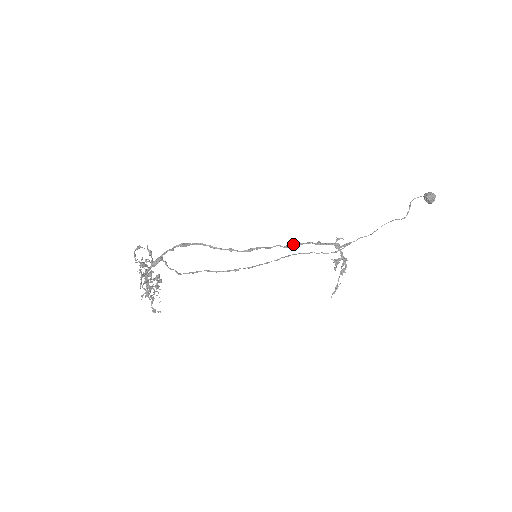
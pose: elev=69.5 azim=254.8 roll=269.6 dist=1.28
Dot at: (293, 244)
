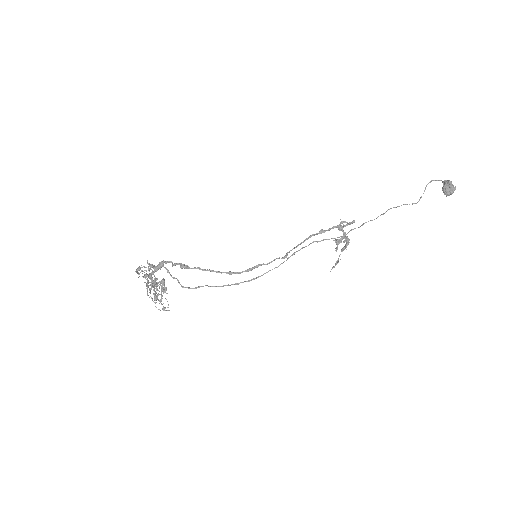
Dot at: occluded
